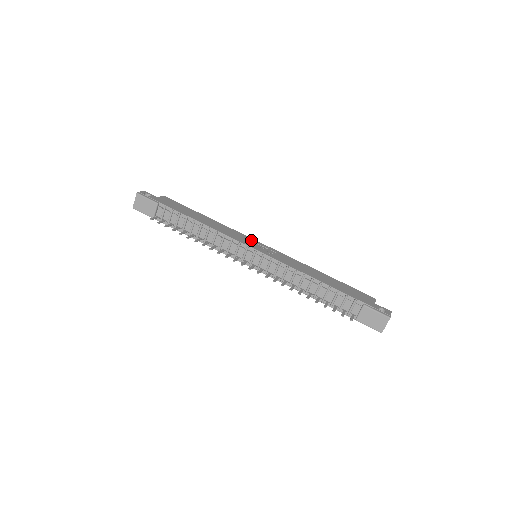
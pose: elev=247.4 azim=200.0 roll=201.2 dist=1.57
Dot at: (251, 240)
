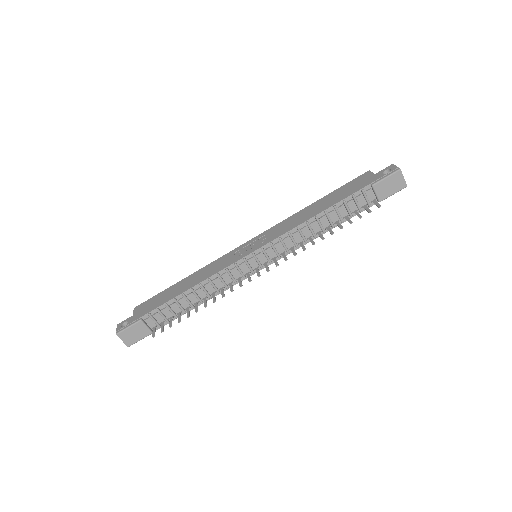
Dot at: (237, 251)
